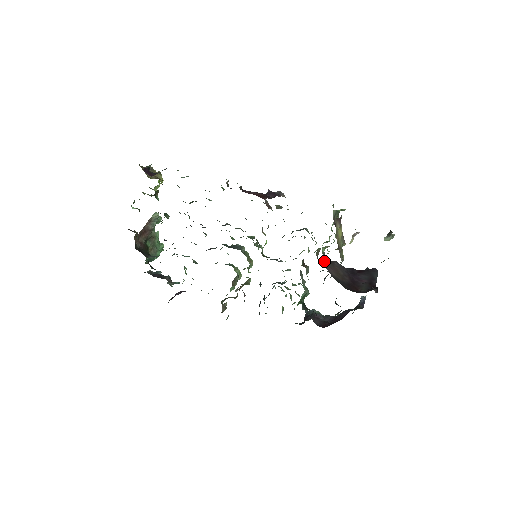
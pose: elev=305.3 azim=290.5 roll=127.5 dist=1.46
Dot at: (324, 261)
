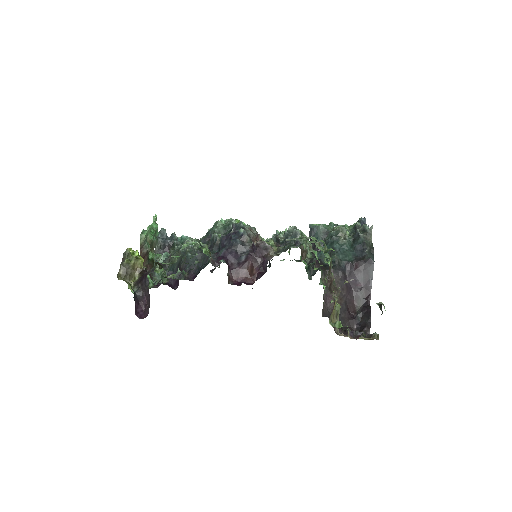
Dot at: (323, 304)
